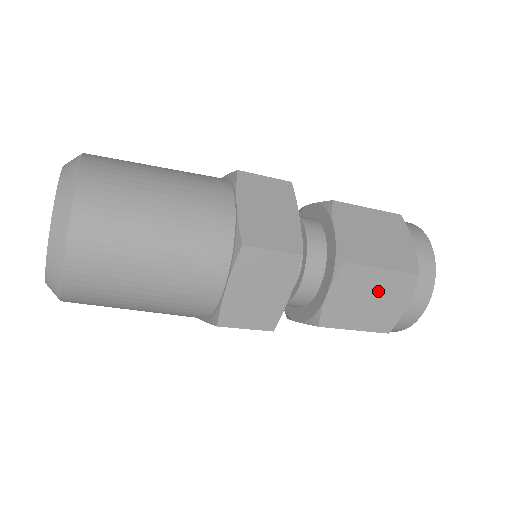
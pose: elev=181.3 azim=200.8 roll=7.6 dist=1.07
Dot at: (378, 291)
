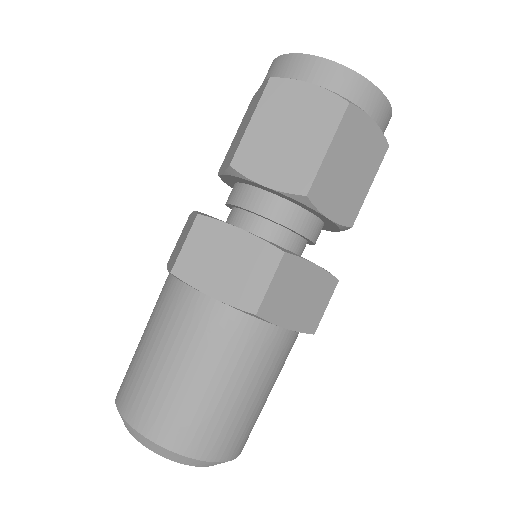
Dot at: occluded
